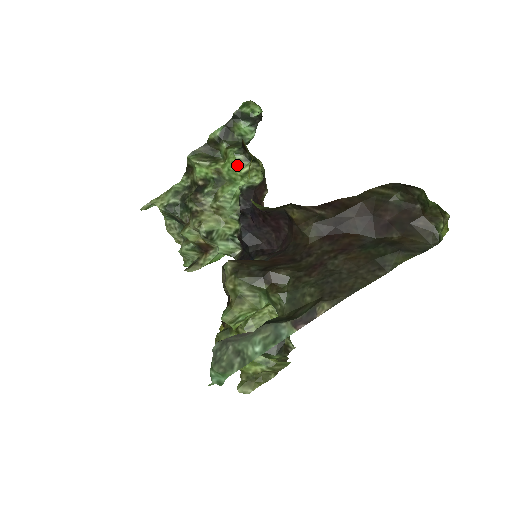
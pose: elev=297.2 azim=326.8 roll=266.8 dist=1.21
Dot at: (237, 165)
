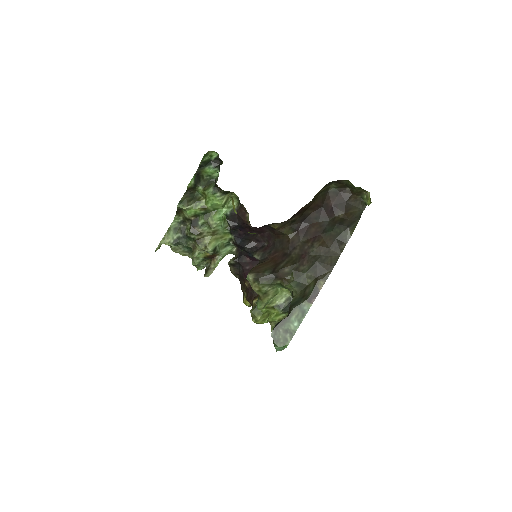
Dot at: (217, 201)
